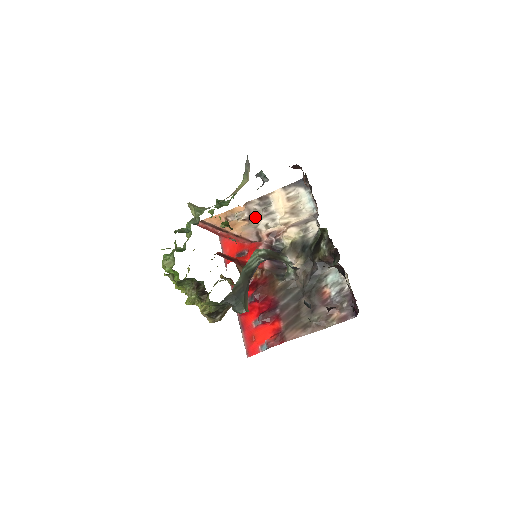
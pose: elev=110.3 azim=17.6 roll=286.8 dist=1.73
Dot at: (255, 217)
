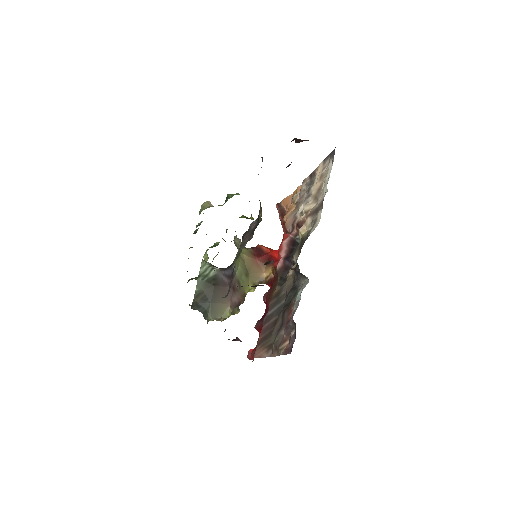
Dot at: (299, 201)
